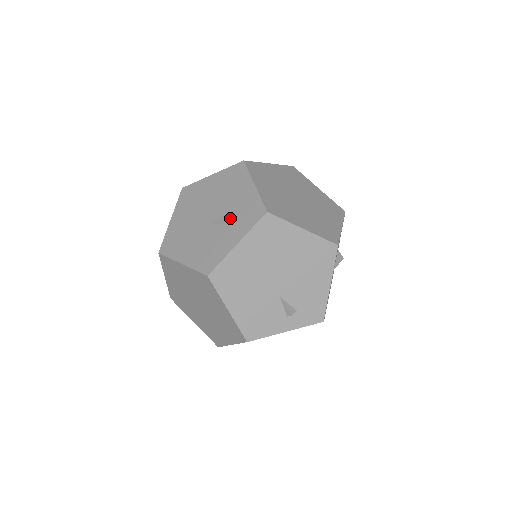
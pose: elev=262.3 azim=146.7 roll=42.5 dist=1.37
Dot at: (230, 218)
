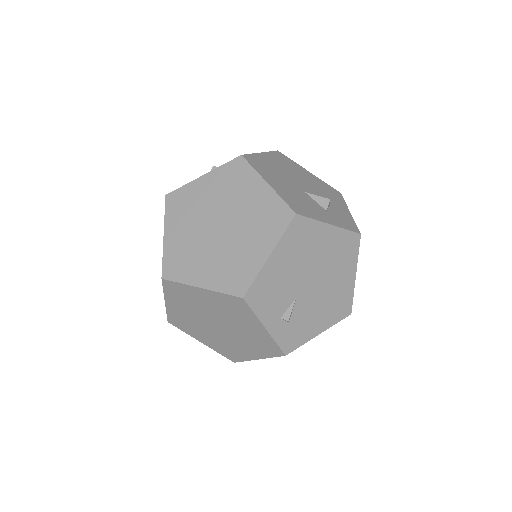
Dot at: (328, 206)
